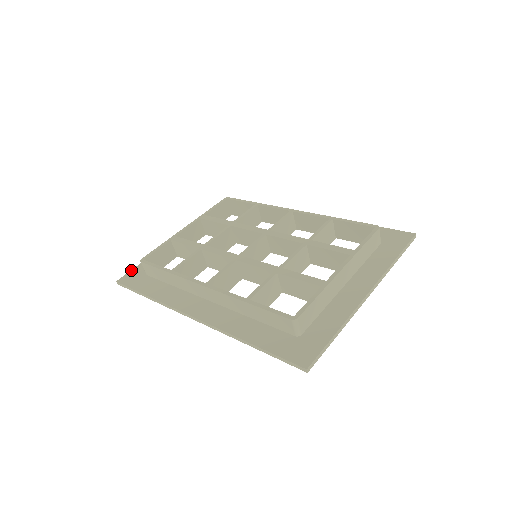
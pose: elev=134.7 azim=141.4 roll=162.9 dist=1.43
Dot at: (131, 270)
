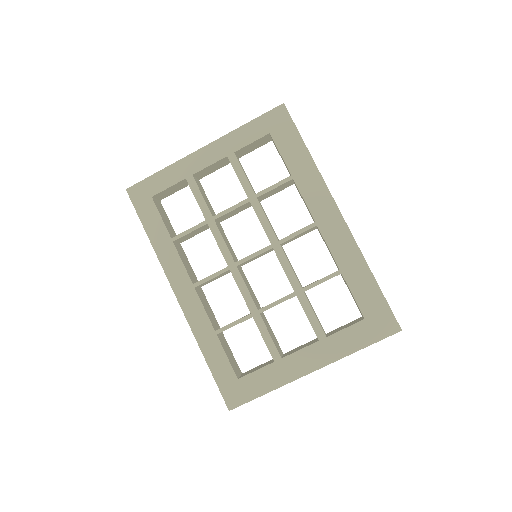
Dot at: (143, 180)
